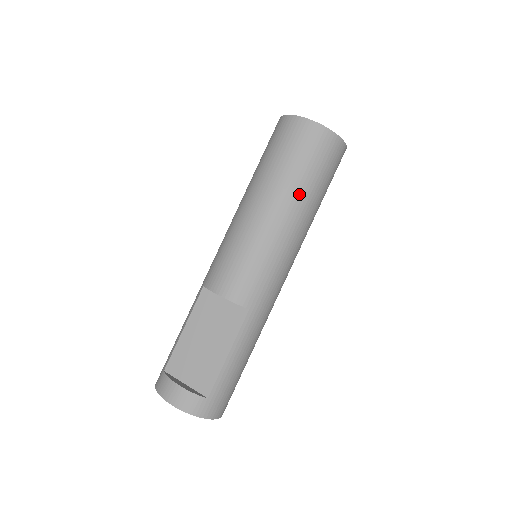
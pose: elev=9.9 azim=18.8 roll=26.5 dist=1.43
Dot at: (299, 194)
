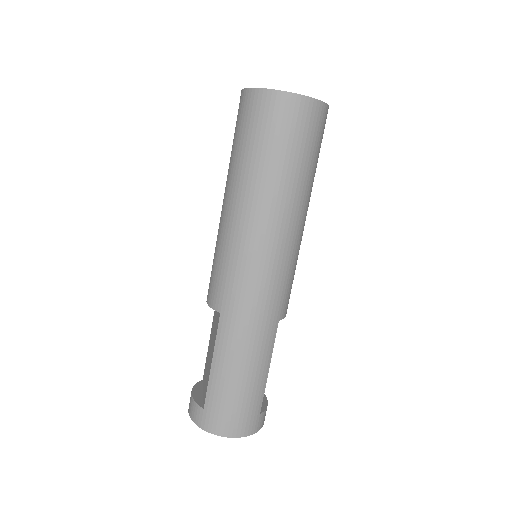
Dot at: (241, 175)
